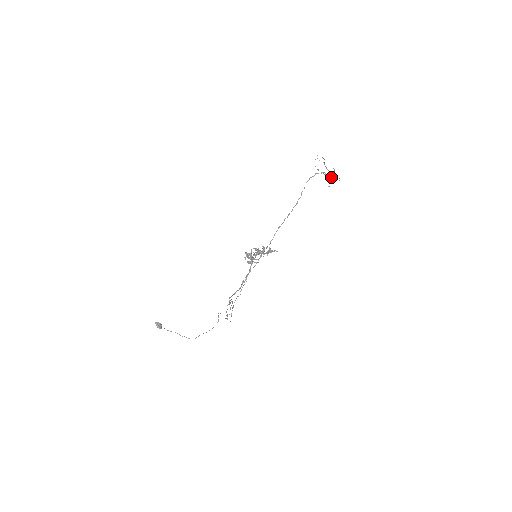
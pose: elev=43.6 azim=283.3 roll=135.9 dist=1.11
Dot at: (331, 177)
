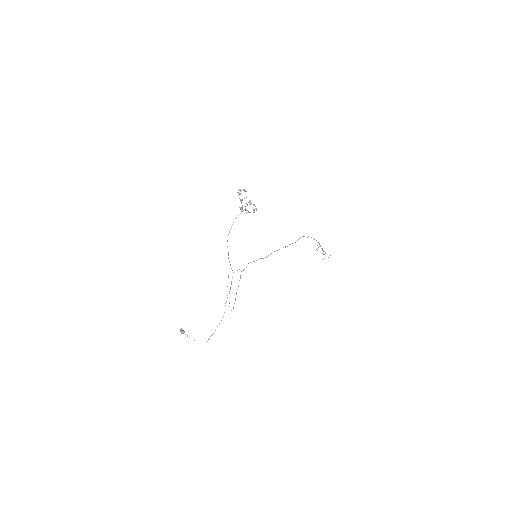
Dot at: (324, 251)
